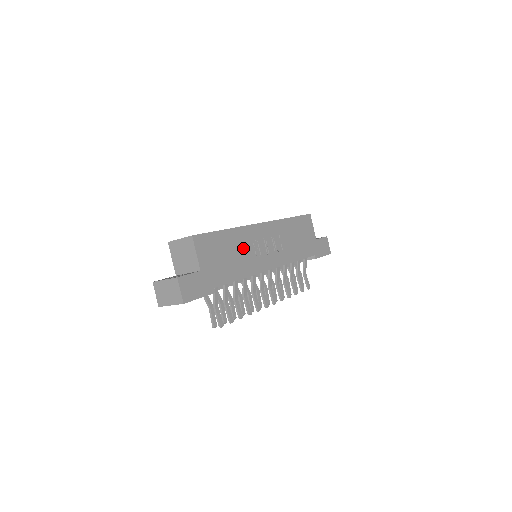
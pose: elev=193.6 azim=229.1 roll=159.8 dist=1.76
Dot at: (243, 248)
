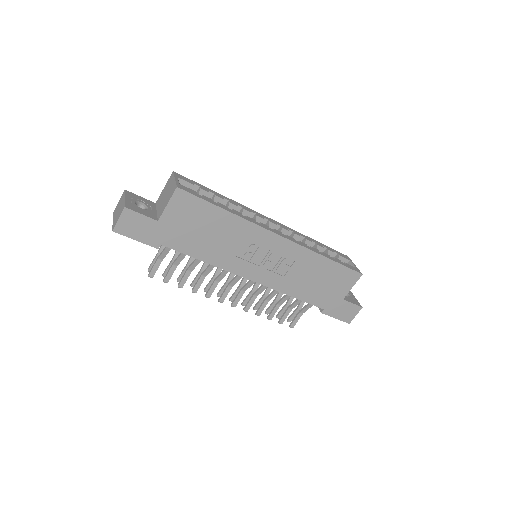
Dot at: (232, 240)
